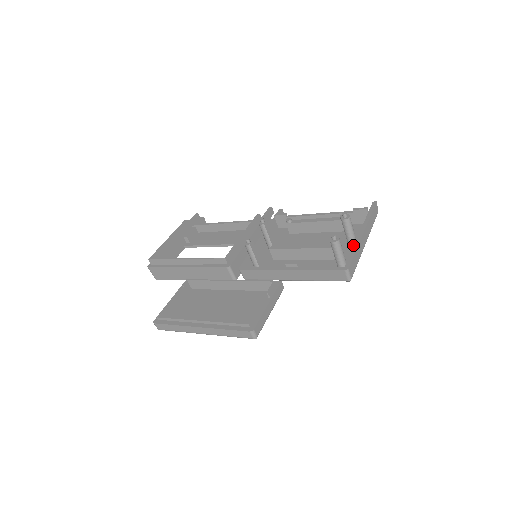
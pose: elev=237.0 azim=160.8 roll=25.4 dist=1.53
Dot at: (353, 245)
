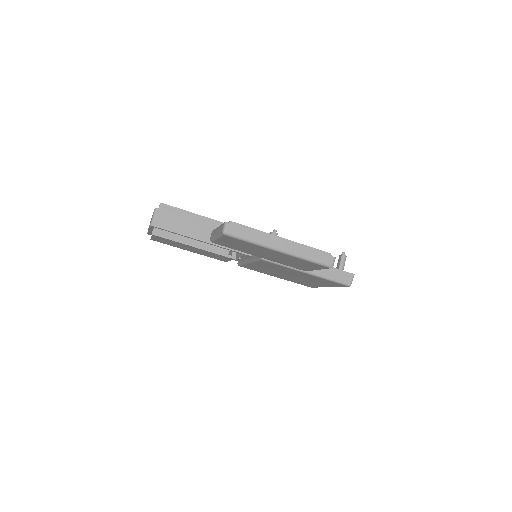
Dot at: occluded
